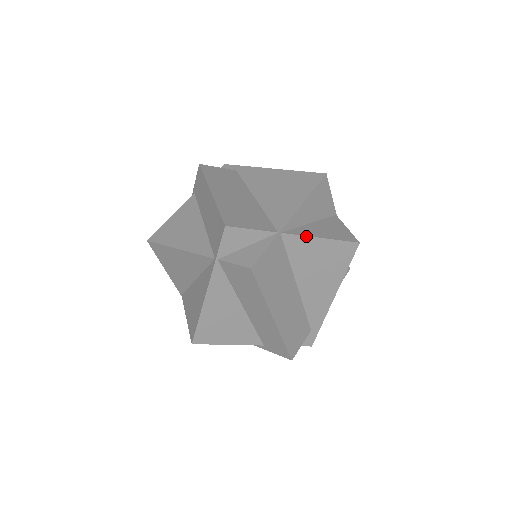
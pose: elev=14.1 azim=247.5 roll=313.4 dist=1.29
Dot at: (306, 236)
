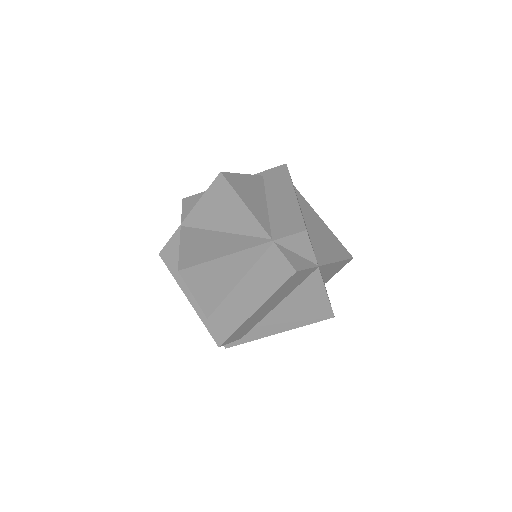
Dot at: occluded
